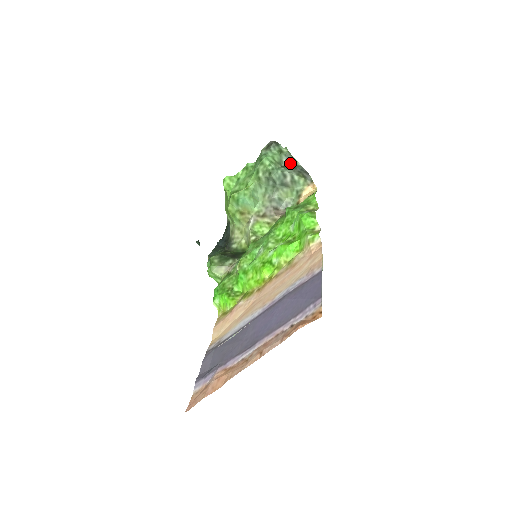
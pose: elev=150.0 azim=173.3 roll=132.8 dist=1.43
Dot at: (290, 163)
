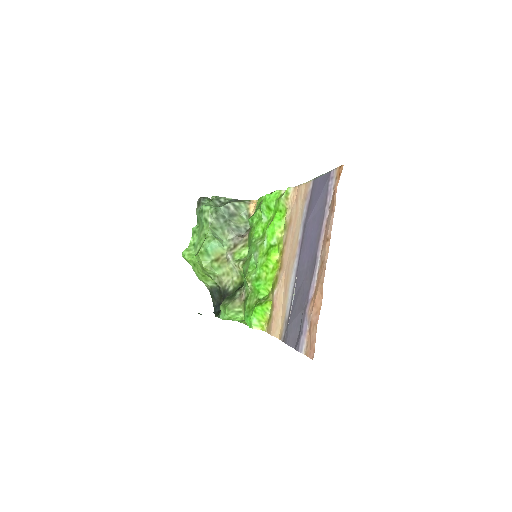
Dot at: (224, 202)
